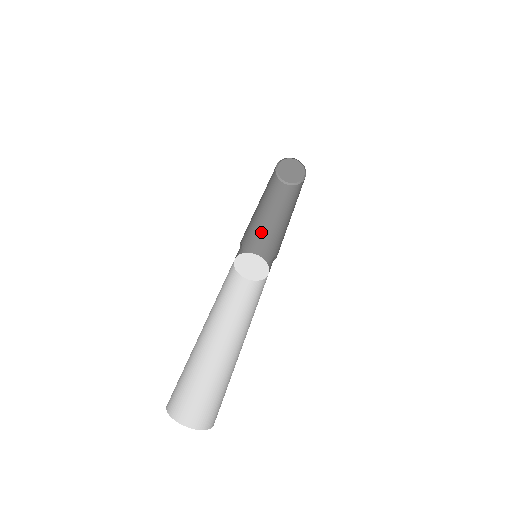
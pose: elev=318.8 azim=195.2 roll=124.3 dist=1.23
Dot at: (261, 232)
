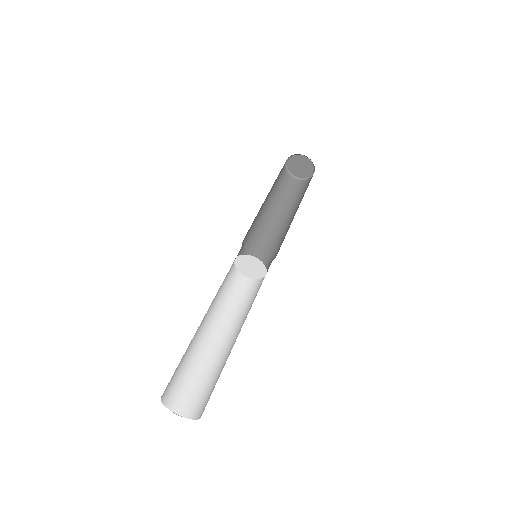
Dot at: (261, 225)
